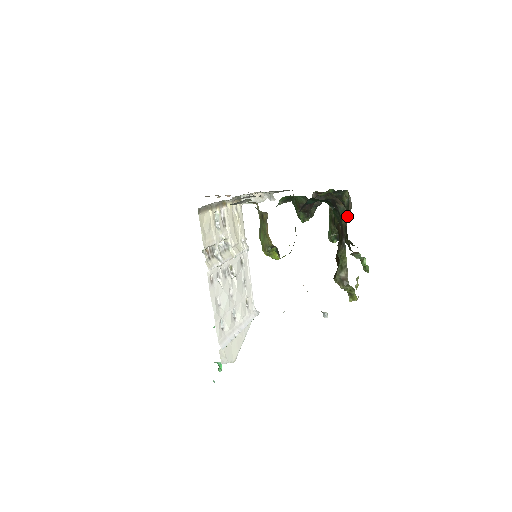
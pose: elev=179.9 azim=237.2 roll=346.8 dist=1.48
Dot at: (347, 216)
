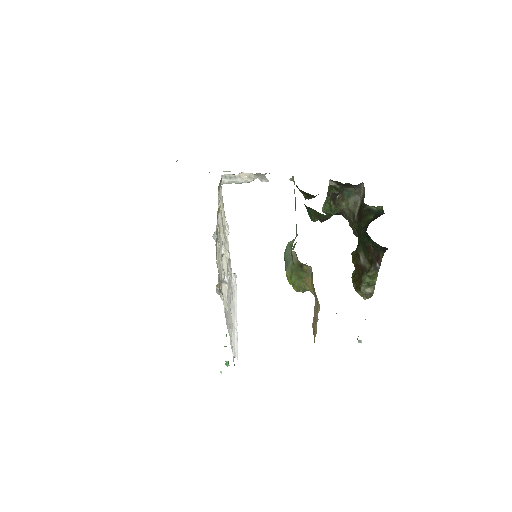
Dot at: (364, 214)
